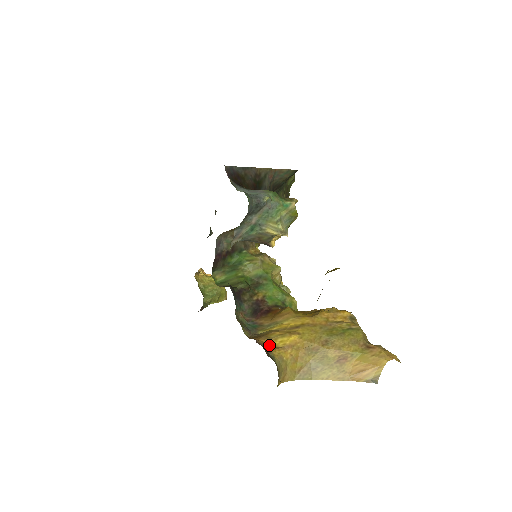
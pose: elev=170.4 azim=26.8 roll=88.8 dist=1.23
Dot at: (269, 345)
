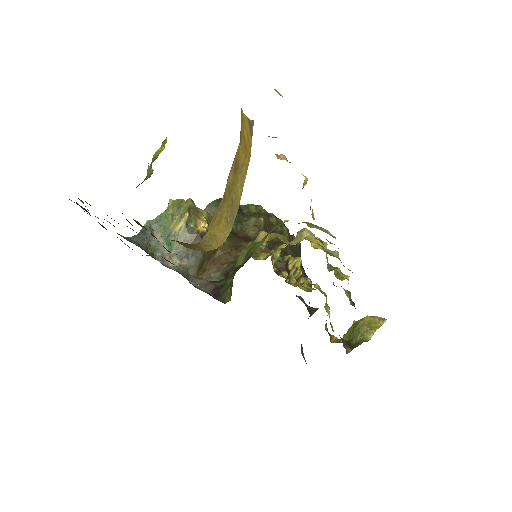
Dot at: occluded
